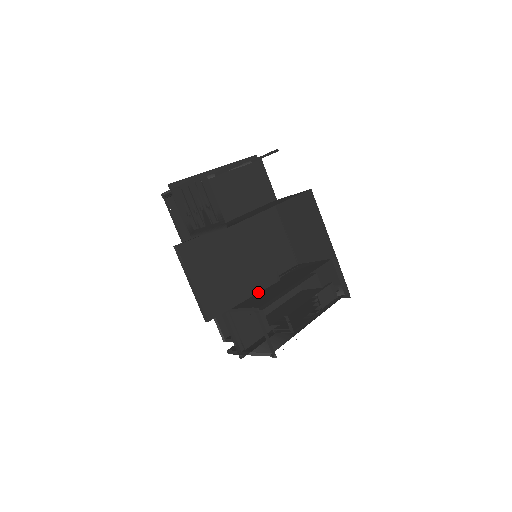
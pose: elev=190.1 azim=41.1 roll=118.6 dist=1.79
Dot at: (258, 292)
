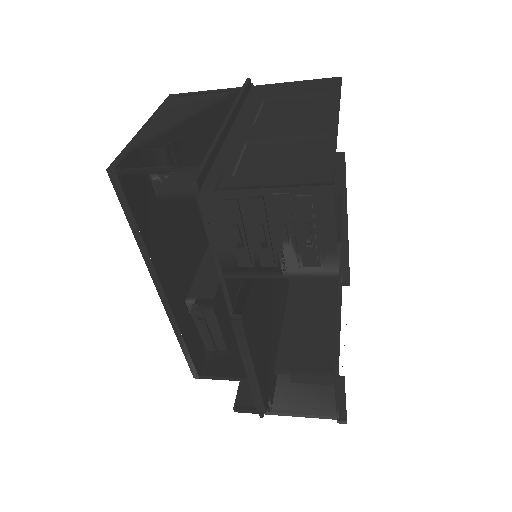
Dot at: (282, 321)
